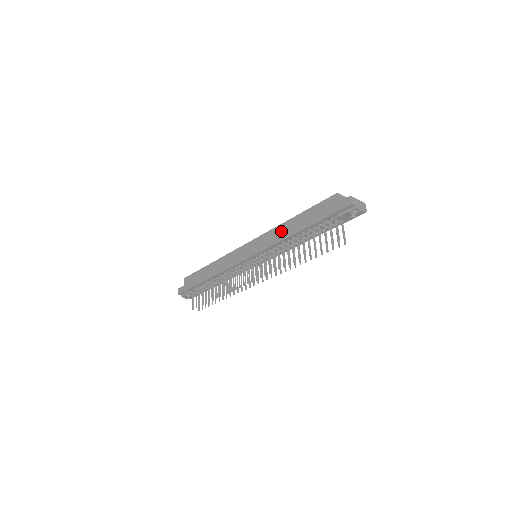
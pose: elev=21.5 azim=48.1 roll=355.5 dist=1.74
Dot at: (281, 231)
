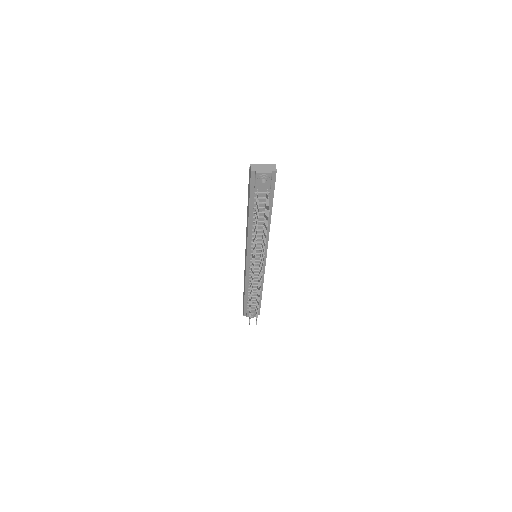
Dot at: (247, 224)
